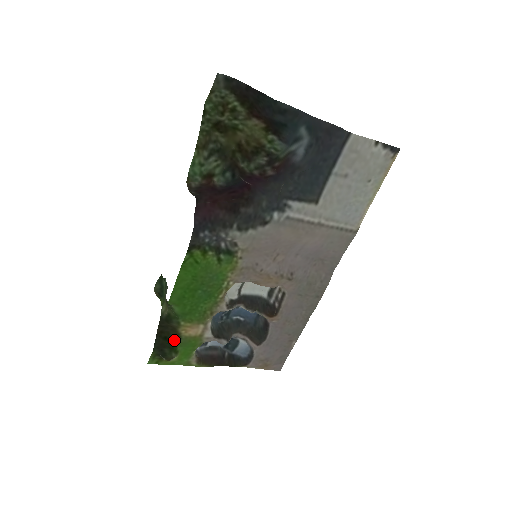
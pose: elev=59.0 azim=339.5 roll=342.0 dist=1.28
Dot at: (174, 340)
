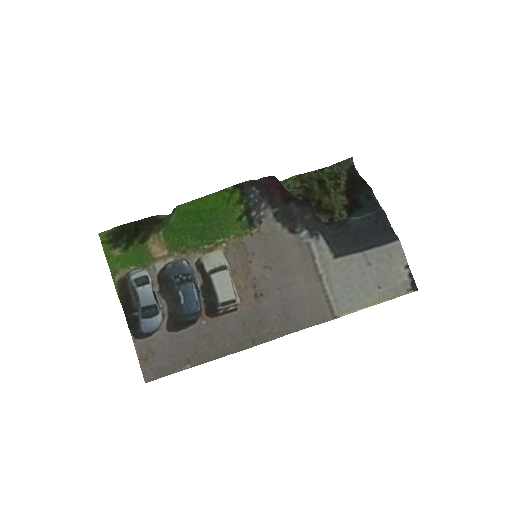
Dot at: (139, 238)
